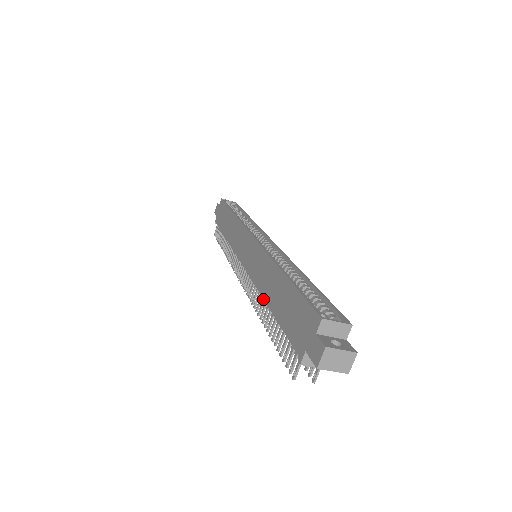
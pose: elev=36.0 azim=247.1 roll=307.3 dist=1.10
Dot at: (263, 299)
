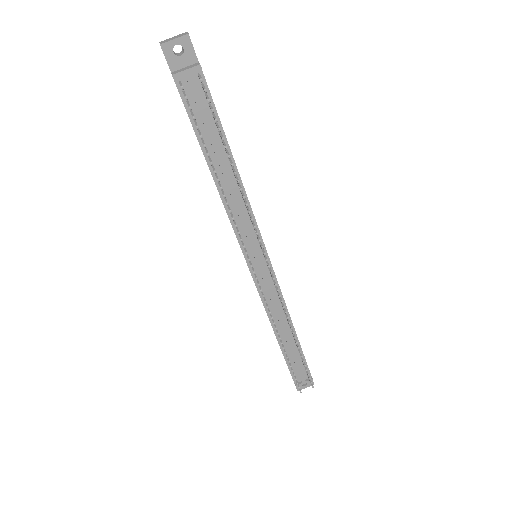
Dot at: (217, 189)
